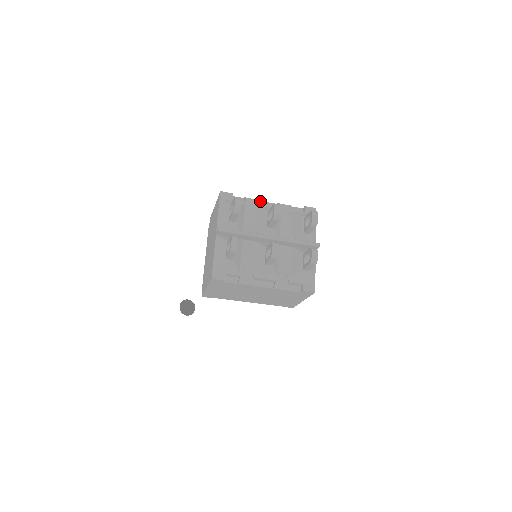
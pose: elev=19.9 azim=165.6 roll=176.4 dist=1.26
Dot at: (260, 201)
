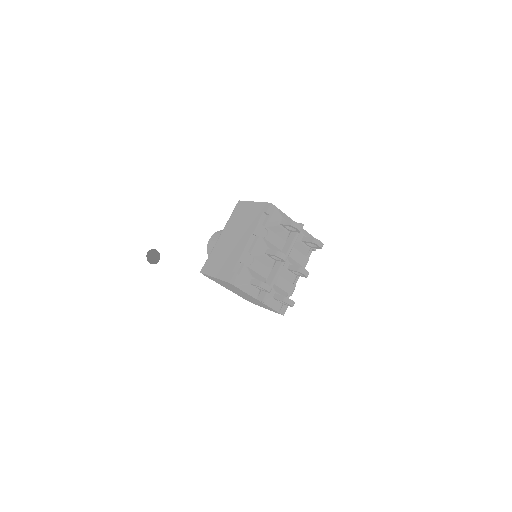
Dot at: (244, 248)
